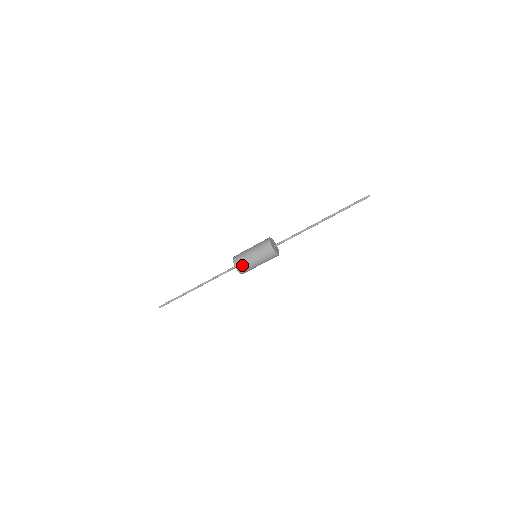
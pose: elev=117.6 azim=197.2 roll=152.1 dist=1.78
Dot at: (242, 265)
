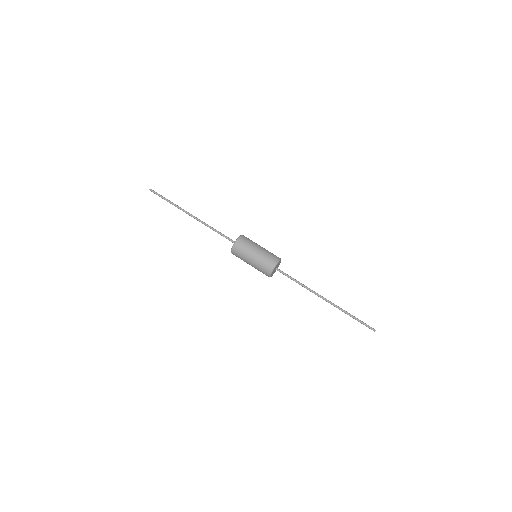
Dot at: (244, 243)
